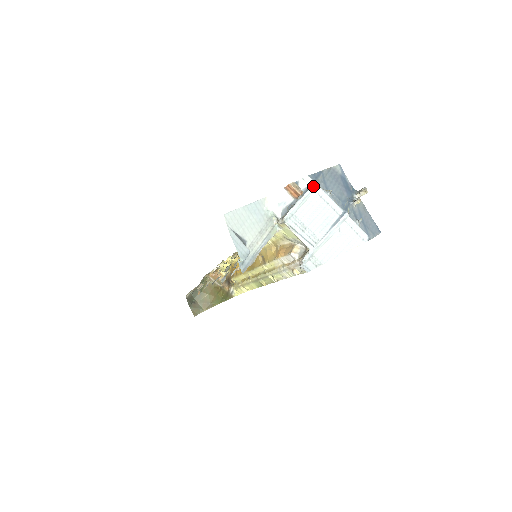
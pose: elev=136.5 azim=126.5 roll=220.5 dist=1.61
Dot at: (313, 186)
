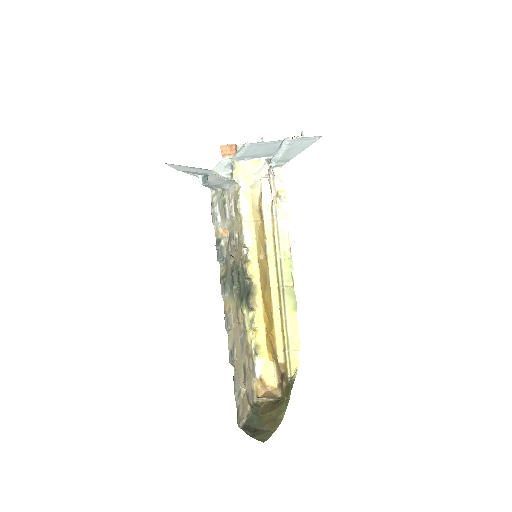
Dot at: (245, 144)
